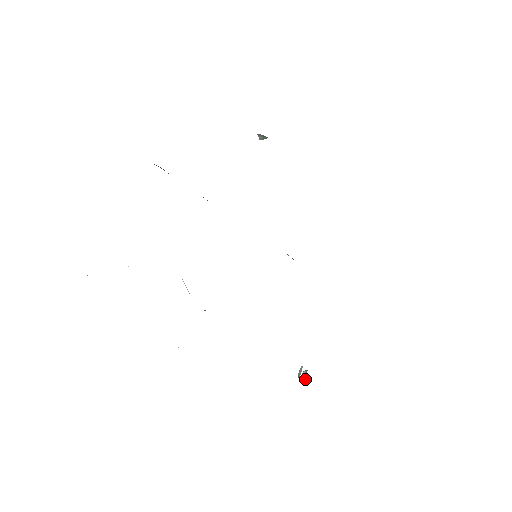
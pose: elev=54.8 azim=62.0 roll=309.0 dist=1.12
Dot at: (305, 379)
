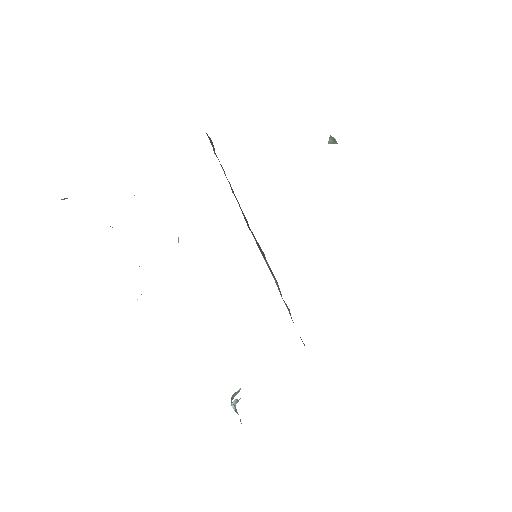
Dot at: (233, 407)
